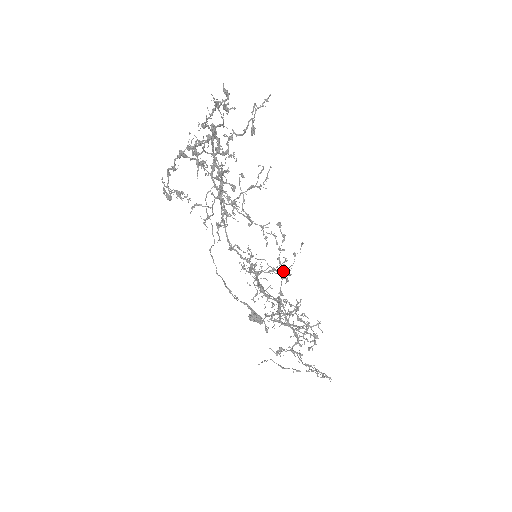
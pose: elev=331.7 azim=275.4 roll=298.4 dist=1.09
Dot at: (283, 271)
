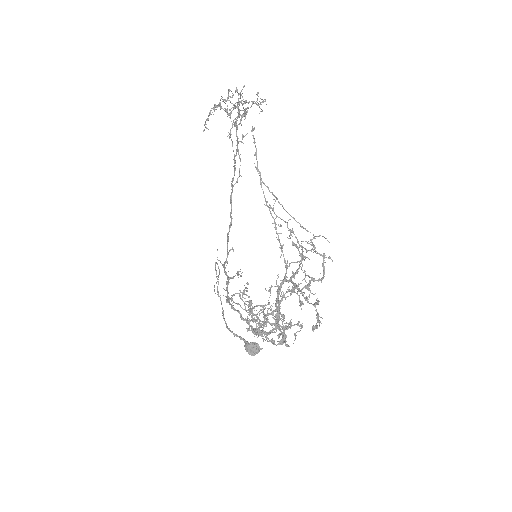
Dot at: occluded
